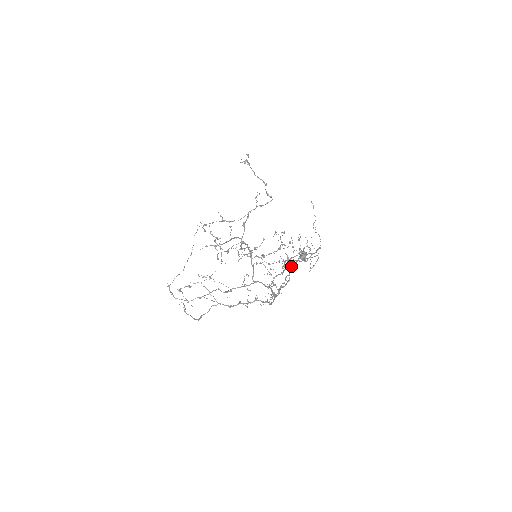
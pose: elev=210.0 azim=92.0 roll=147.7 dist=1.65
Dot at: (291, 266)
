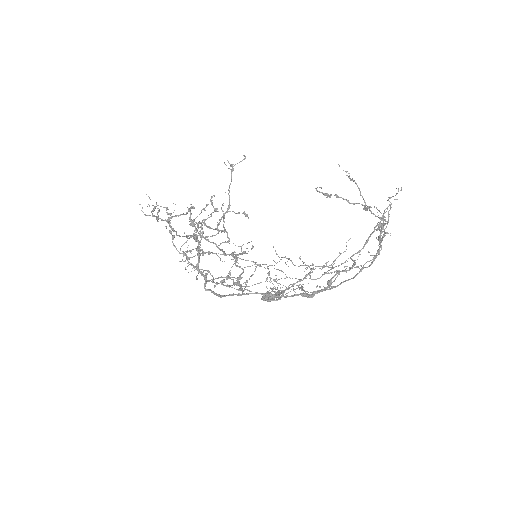
Dot at: (365, 243)
